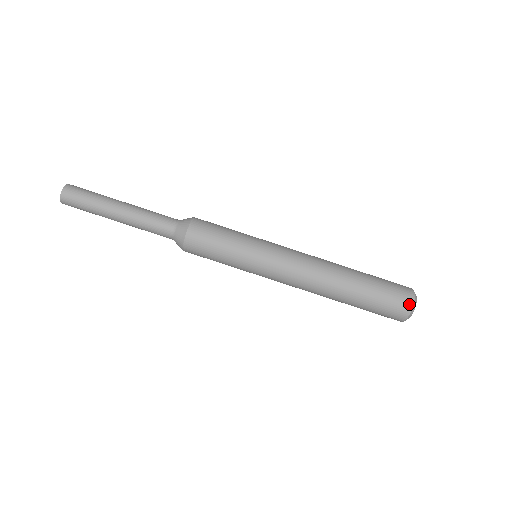
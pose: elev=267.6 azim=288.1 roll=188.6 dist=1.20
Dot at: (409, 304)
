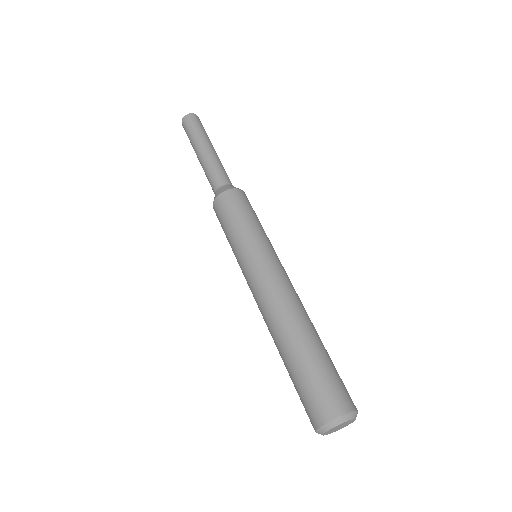
Dot at: (333, 413)
